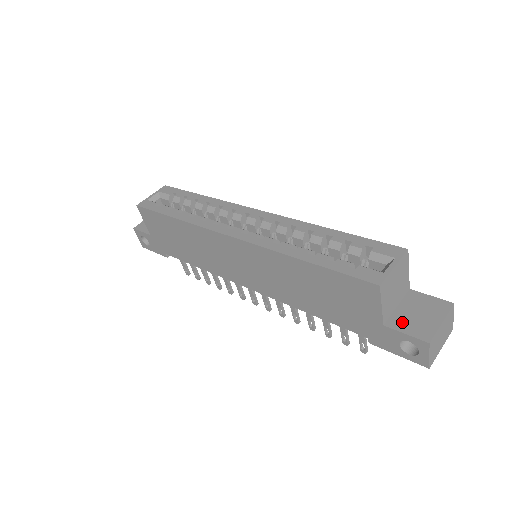
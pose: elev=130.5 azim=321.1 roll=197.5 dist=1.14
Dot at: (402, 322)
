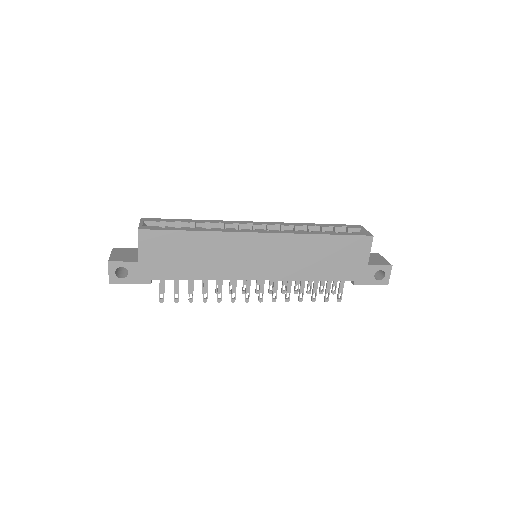
Dot at: (373, 262)
